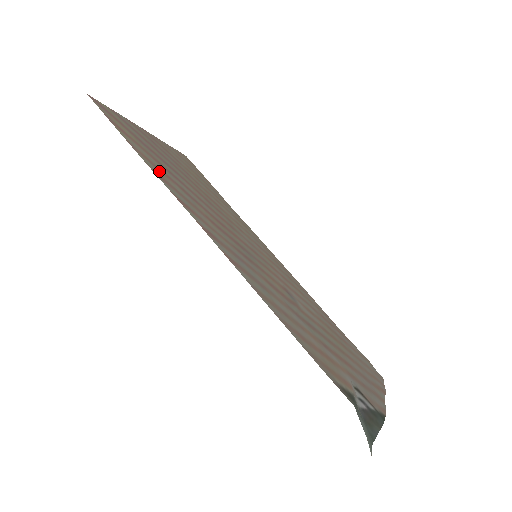
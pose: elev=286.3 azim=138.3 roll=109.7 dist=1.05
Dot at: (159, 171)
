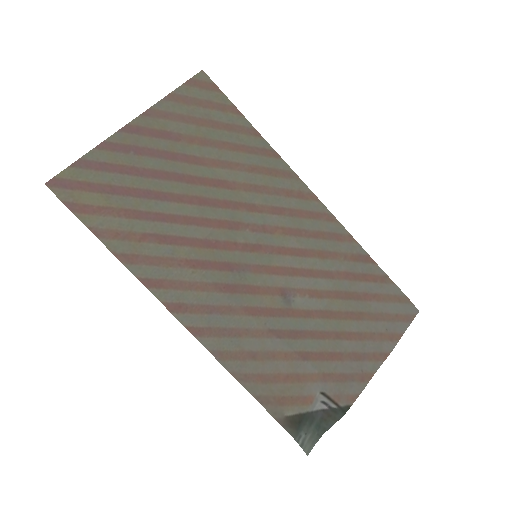
Dot at: (129, 243)
